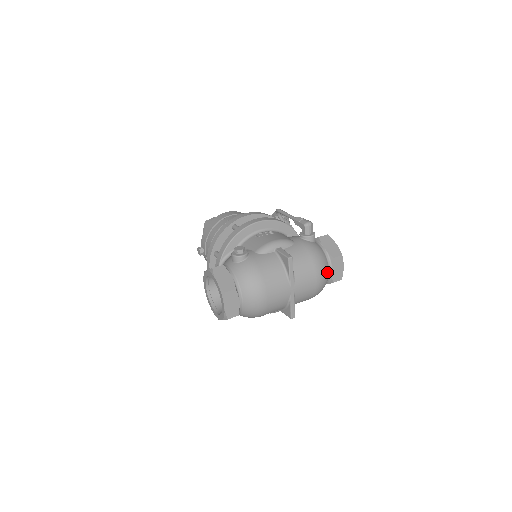
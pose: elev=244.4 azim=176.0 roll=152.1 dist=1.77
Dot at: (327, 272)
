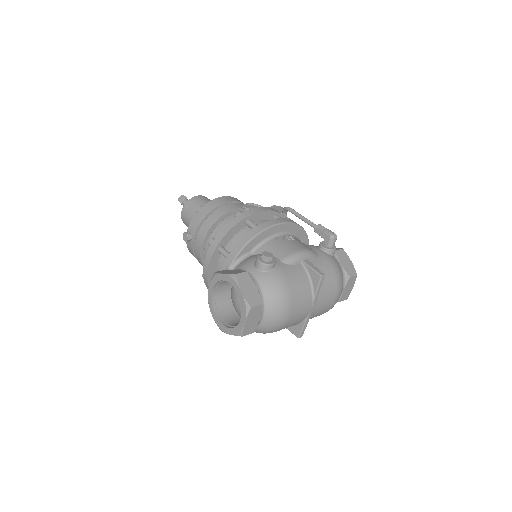
Dot at: occluded
